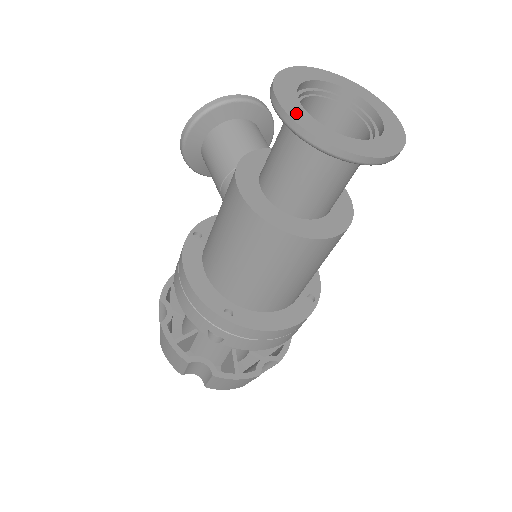
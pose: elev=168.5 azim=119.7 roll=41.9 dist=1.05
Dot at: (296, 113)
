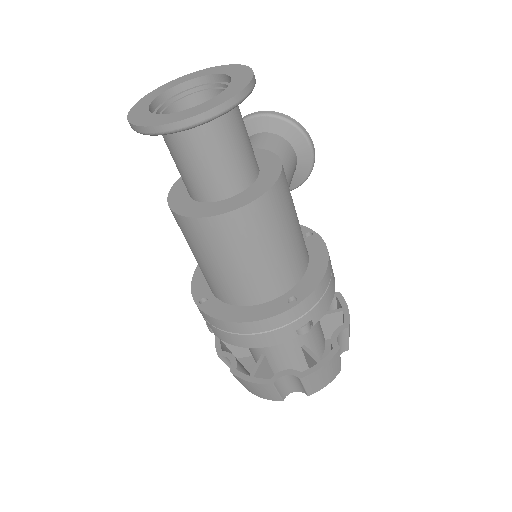
Dot at: (138, 108)
